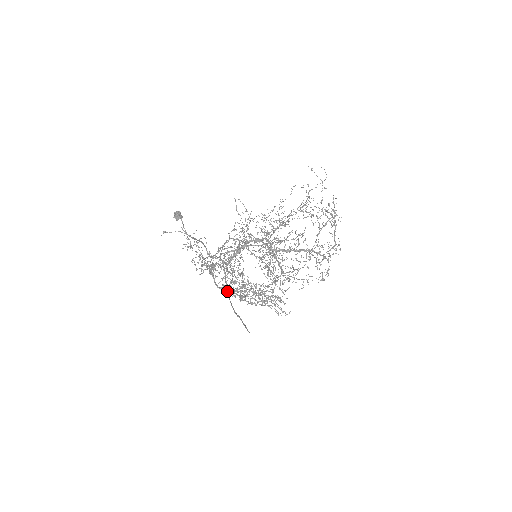
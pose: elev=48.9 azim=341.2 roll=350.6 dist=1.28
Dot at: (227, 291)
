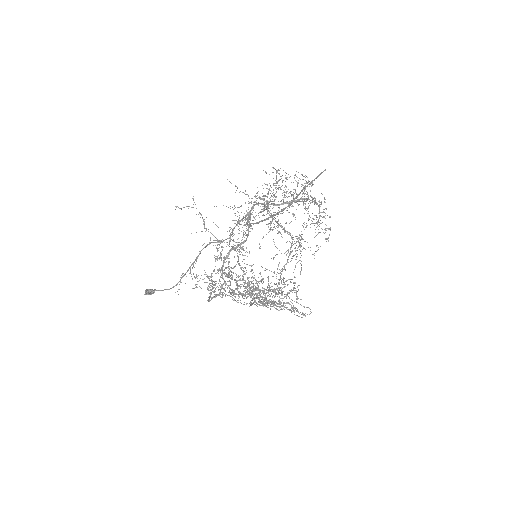
Dot at: (267, 218)
